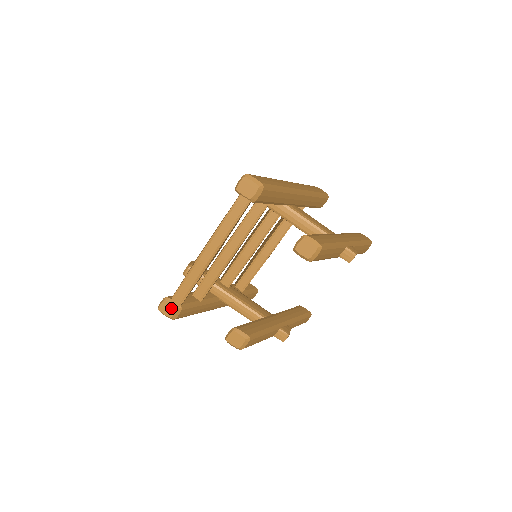
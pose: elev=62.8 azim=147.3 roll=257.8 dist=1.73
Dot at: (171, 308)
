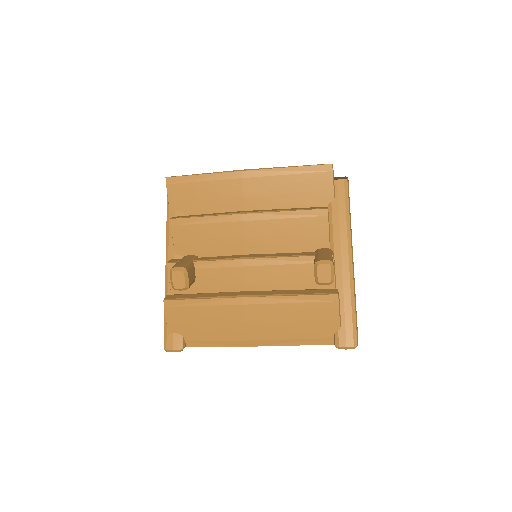
Dot at: occluded
